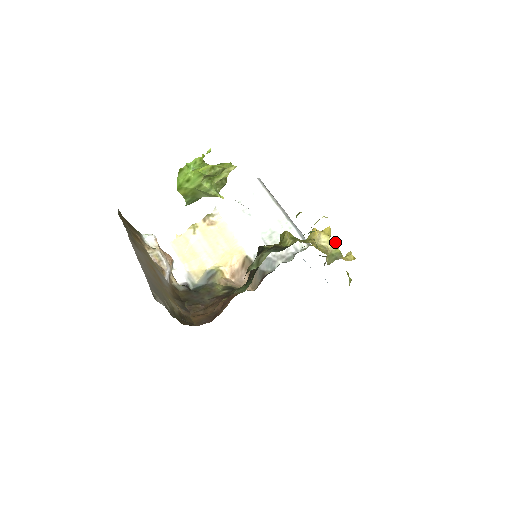
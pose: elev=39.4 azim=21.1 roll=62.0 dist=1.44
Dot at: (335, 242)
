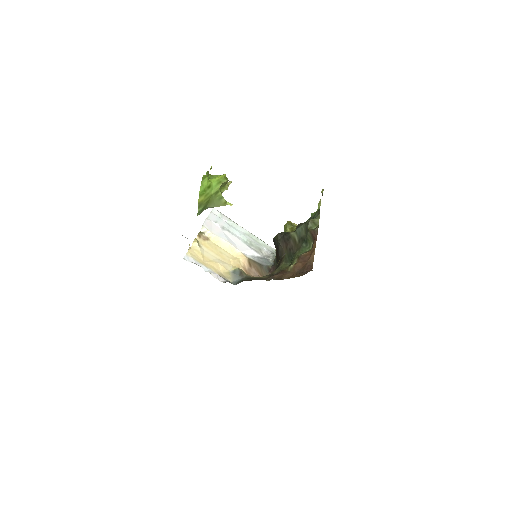
Dot at: occluded
